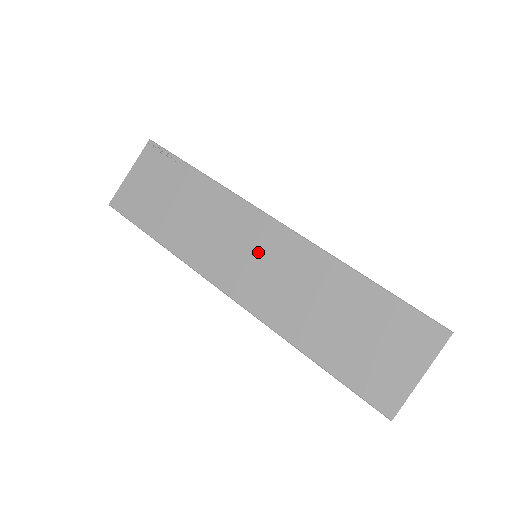
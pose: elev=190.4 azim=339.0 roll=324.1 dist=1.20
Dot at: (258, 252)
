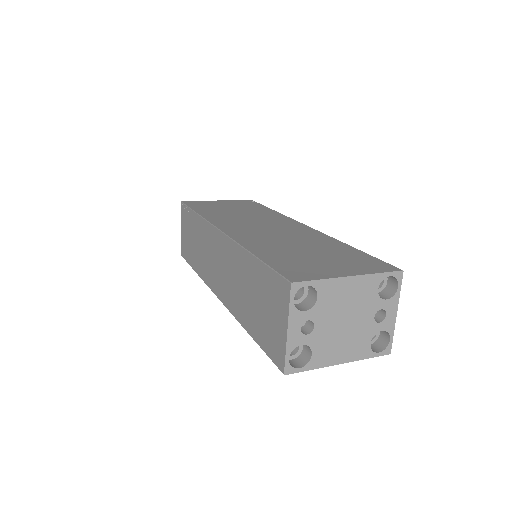
Dot at: (219, 259)
